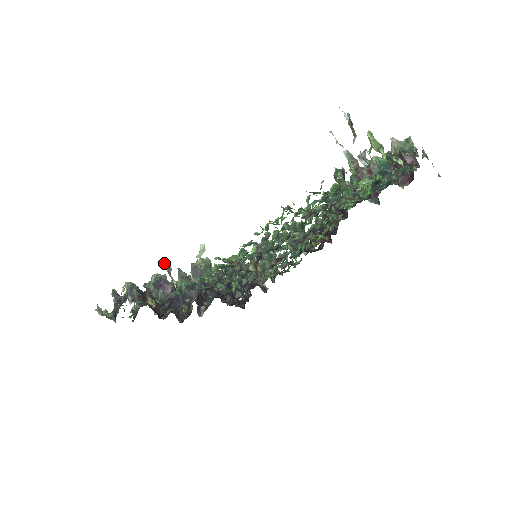
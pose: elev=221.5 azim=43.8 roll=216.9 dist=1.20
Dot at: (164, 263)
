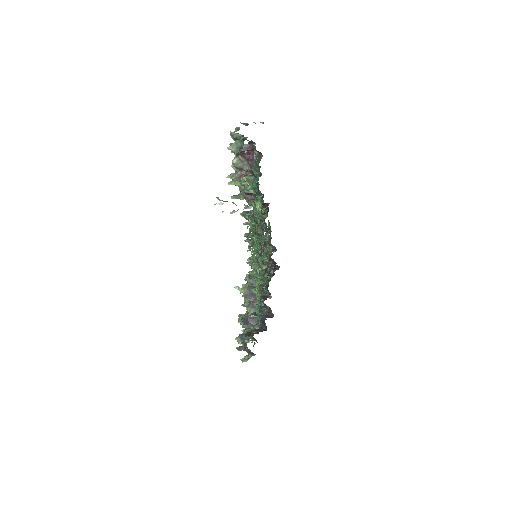
Dot at: occluded
